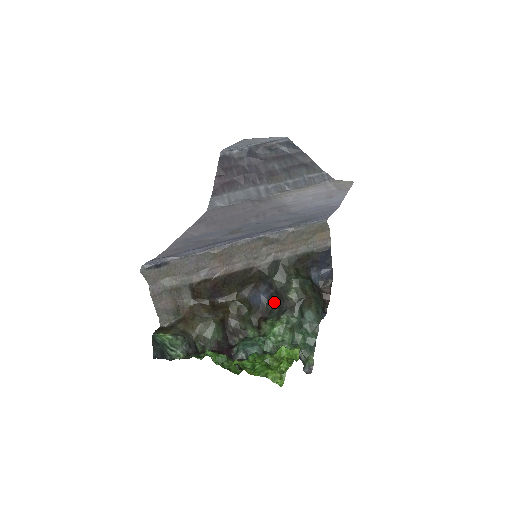
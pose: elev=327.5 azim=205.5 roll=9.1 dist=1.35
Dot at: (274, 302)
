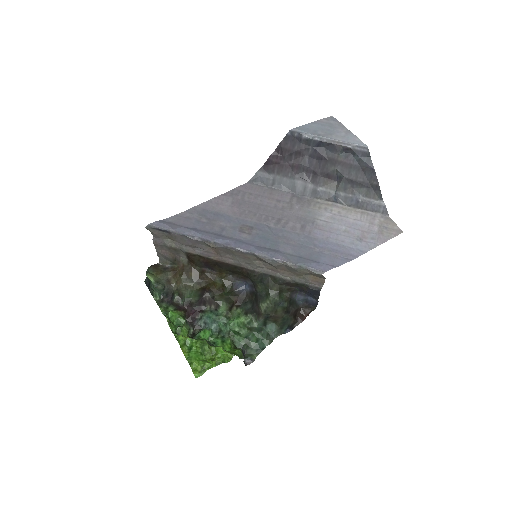
Dot at: (252, 298)
